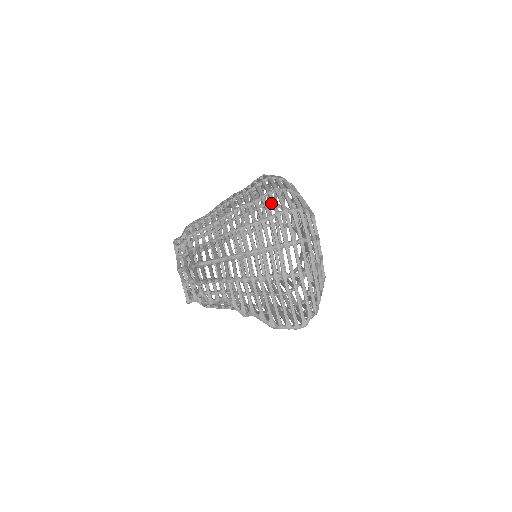
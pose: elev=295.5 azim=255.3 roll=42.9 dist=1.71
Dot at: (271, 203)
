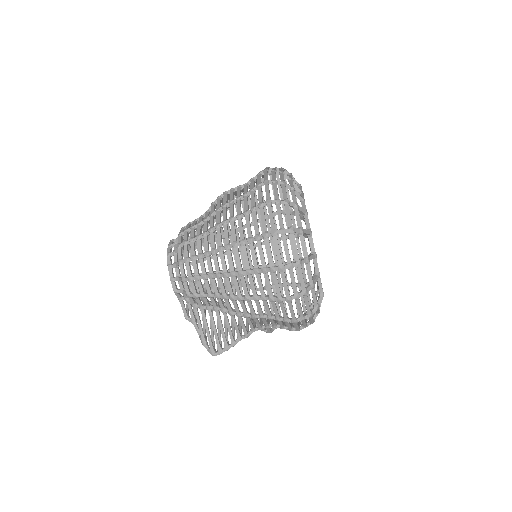
Dot at: (277, 182)
